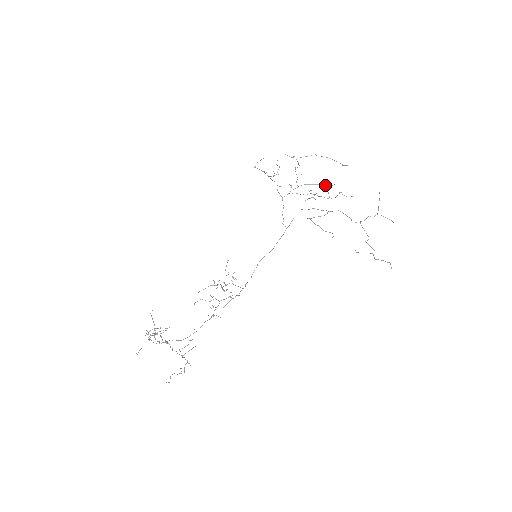
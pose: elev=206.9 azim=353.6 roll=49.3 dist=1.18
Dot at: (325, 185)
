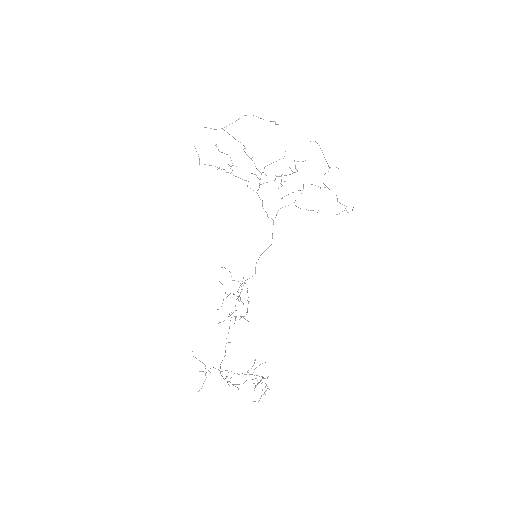
Dot at: occluded
